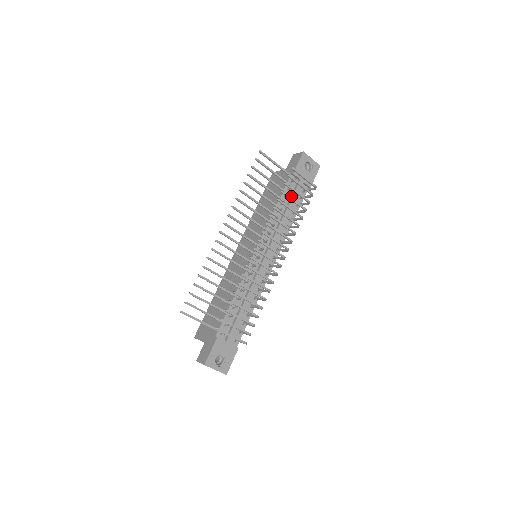
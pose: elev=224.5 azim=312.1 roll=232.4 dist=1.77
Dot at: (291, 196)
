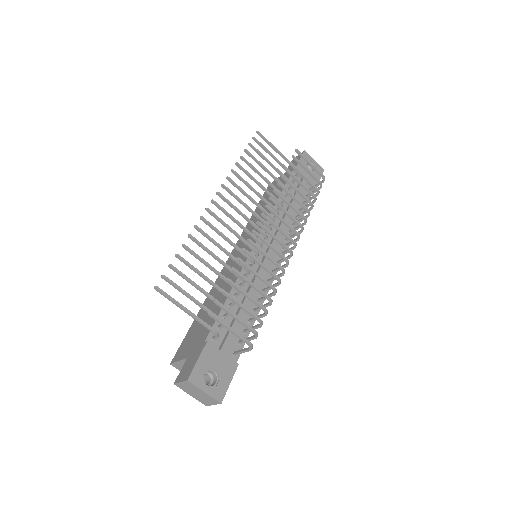
Dot at: (295, 192)
